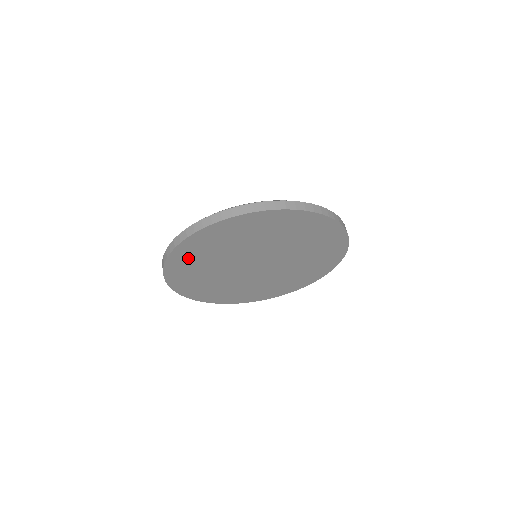
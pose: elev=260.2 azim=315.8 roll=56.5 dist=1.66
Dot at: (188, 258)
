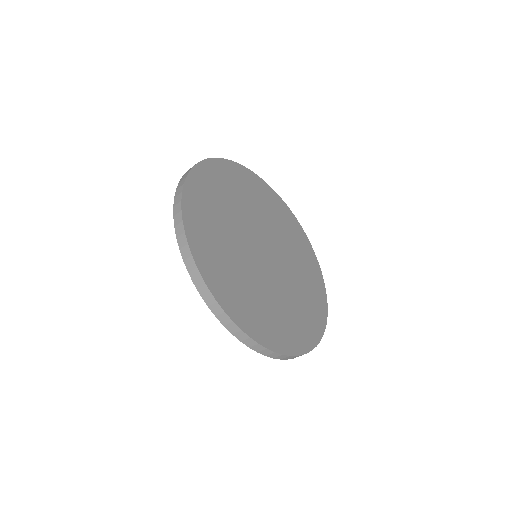
Dot at: (213, 181)
